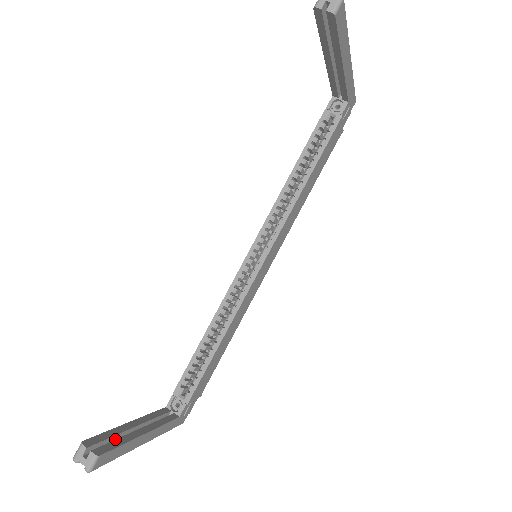
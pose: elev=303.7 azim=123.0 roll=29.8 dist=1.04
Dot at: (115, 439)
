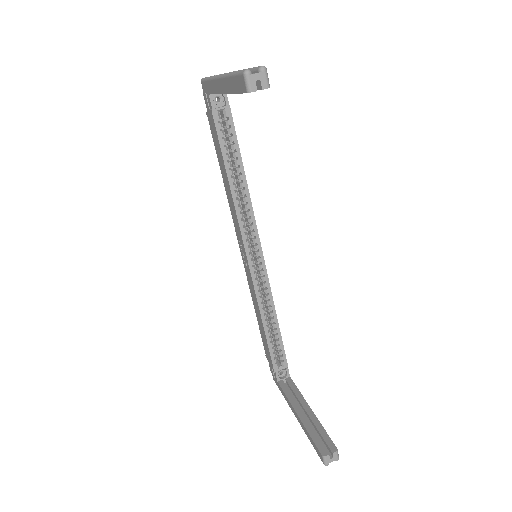
Dot at: (313, 432)
